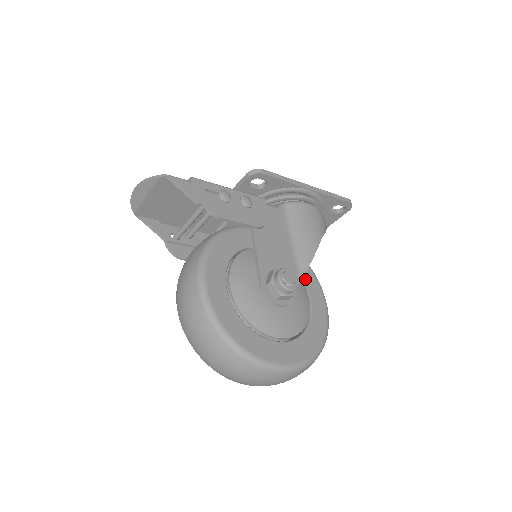
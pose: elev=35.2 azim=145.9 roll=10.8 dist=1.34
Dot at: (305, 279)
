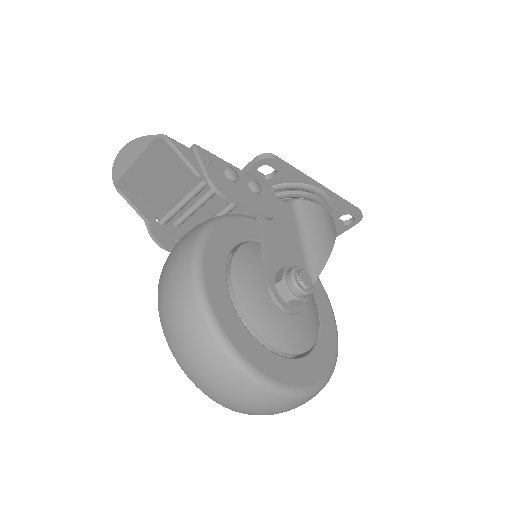
Dot at: (313, 289)
